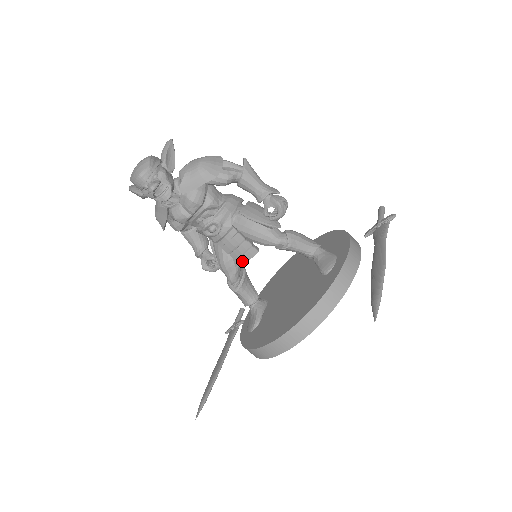
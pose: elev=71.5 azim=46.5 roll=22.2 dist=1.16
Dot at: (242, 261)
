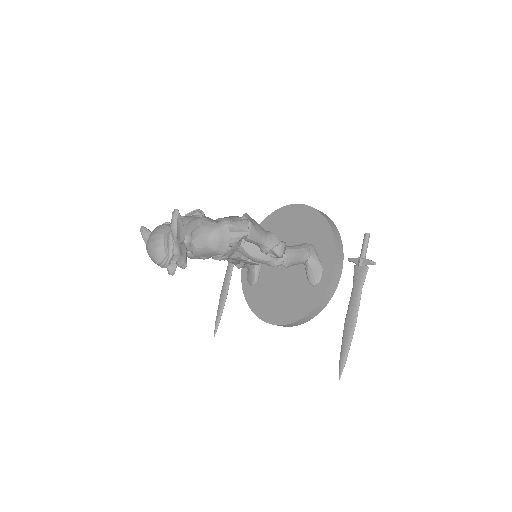
Dot at: occluded
